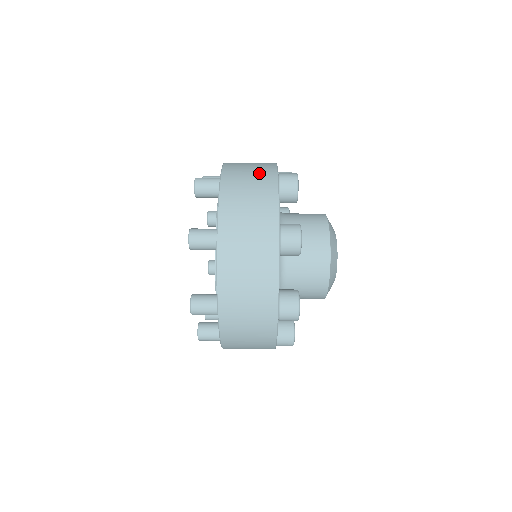
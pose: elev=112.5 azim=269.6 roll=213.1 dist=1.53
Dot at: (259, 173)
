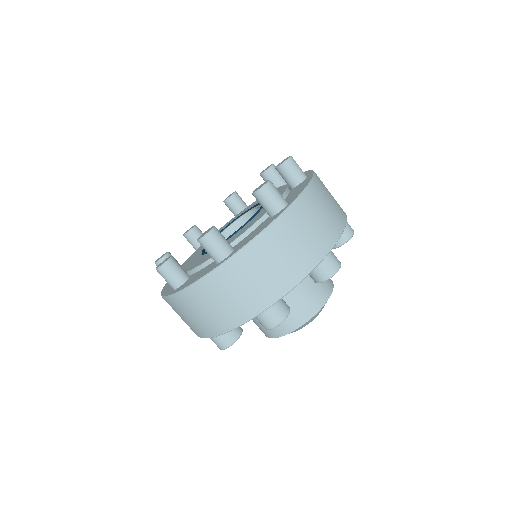
Dot at: (245, 300)
